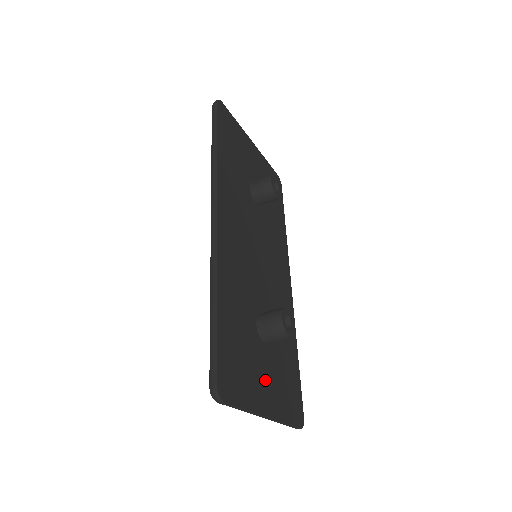
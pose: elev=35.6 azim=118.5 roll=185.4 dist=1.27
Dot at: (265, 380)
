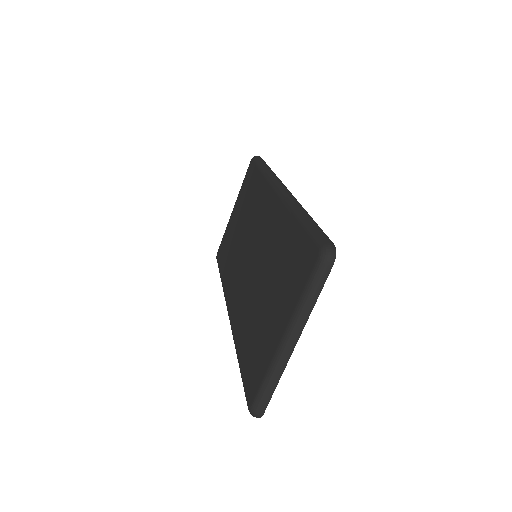
Dot at: occluded
